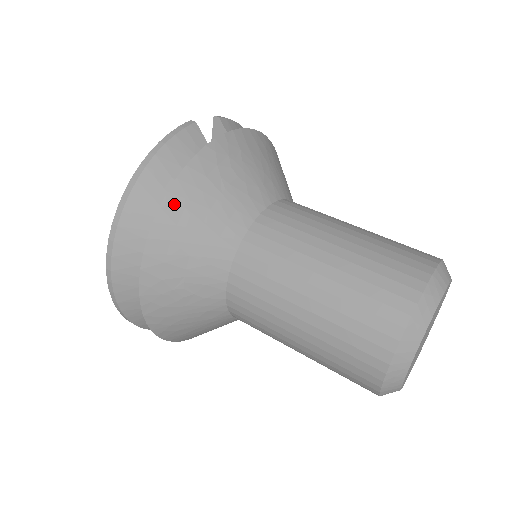
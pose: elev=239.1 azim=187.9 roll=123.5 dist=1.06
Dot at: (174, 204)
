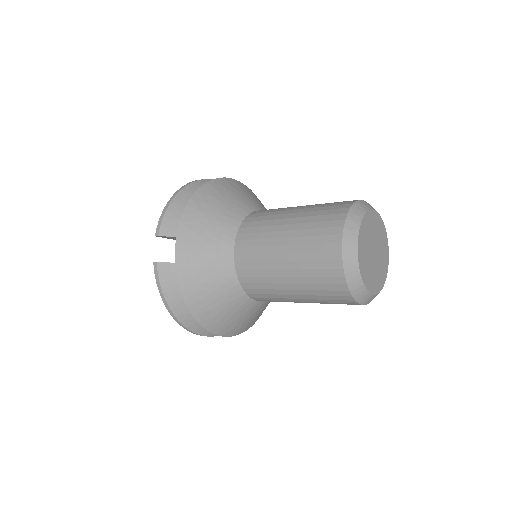
Dot at: (201, 316)
